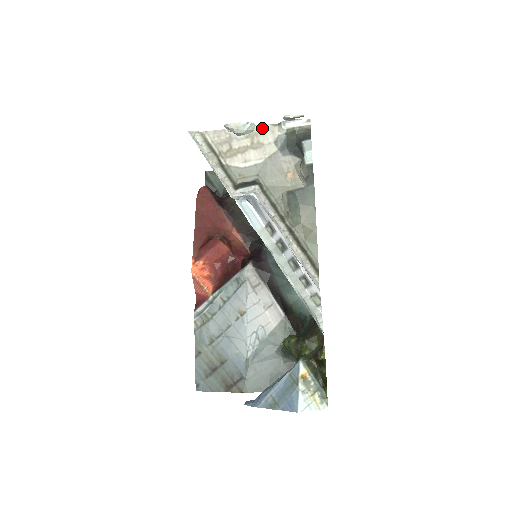
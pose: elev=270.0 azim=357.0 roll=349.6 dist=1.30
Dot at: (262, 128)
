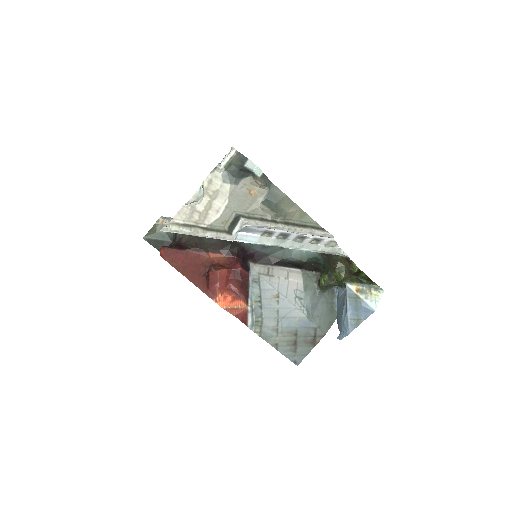
Dot at: (207, 181)
